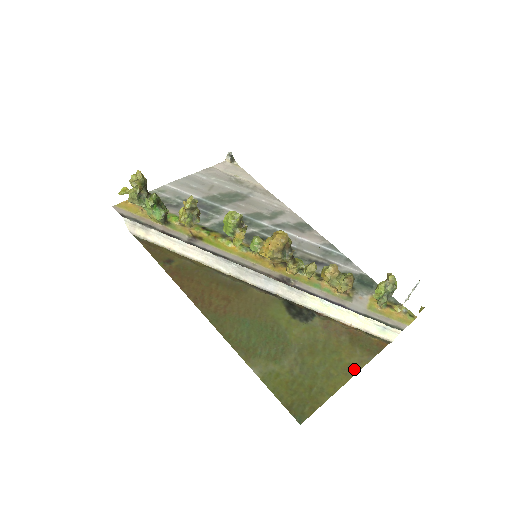
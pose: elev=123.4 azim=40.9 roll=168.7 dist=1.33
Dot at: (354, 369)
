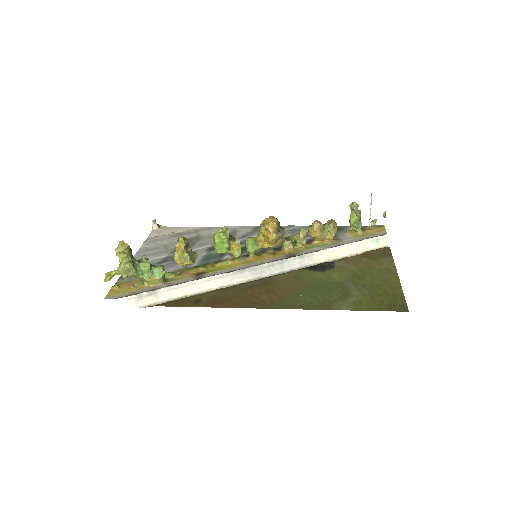
Dot at: (392, 268)
